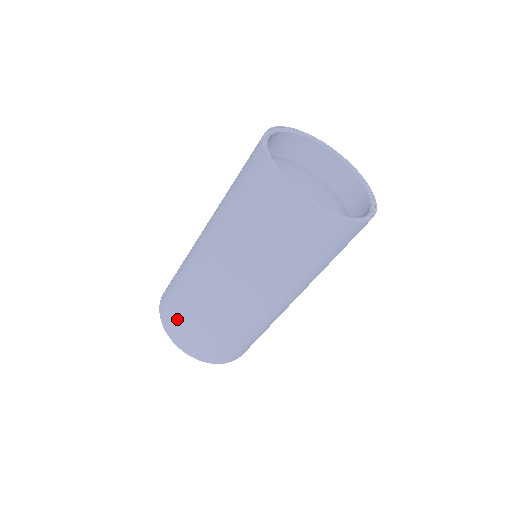
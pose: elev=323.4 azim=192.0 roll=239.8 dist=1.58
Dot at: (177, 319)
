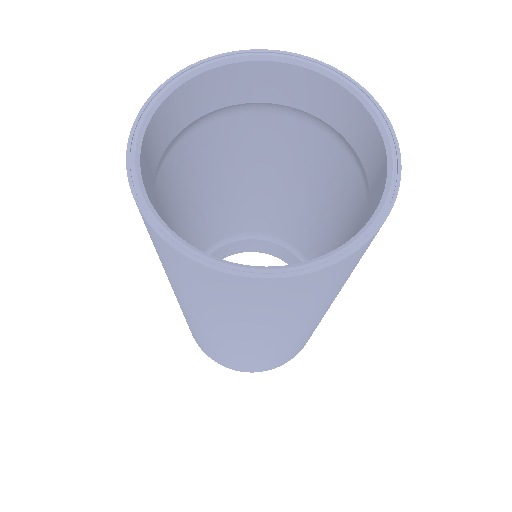
Dot at: occluded
